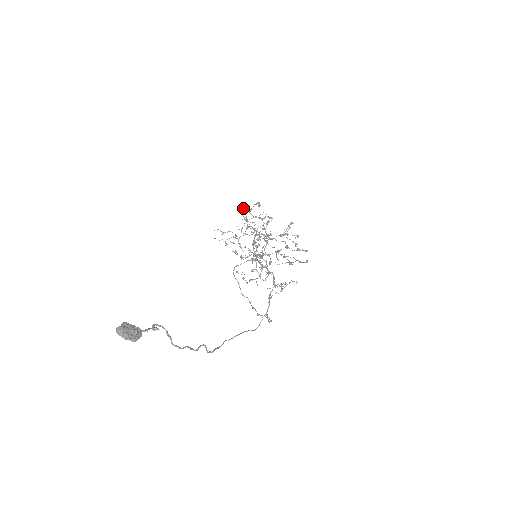
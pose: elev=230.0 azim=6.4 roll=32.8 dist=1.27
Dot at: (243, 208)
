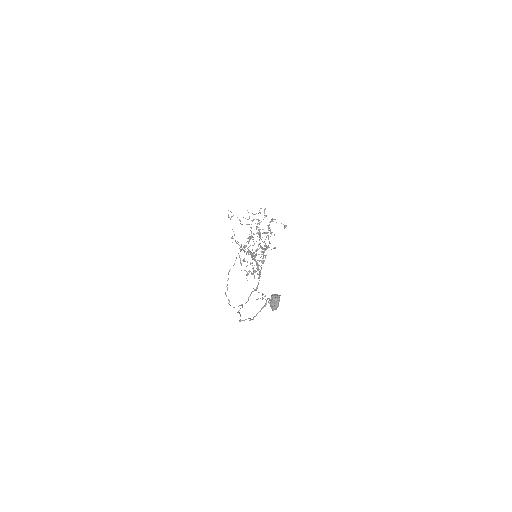
Dot at: (264, 210)
